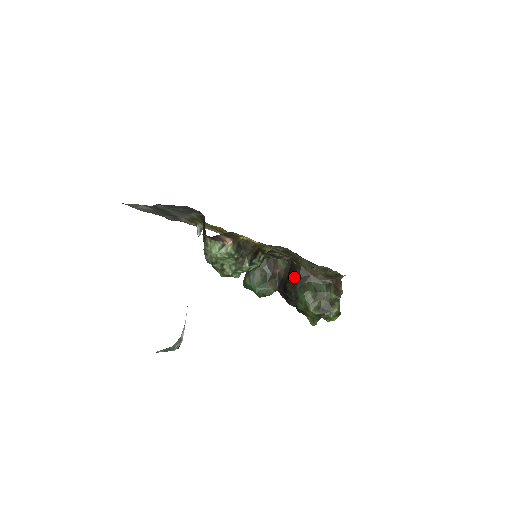
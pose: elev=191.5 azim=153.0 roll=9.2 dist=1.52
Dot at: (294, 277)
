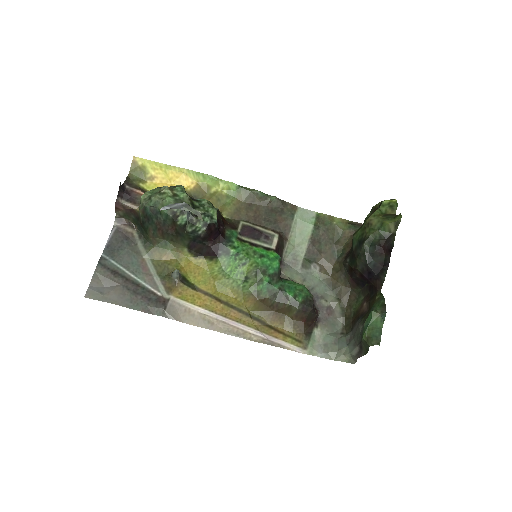
Dot at: (350, 264)
